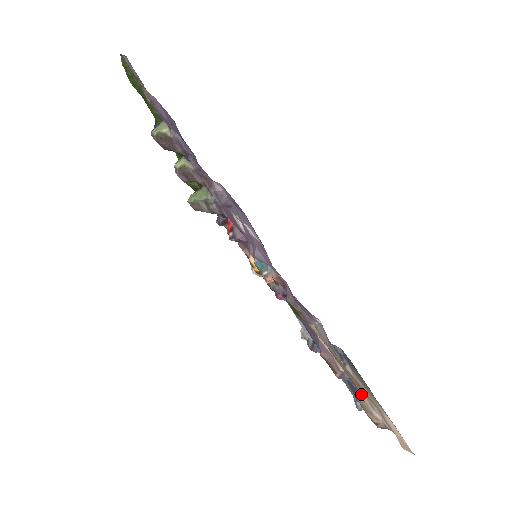
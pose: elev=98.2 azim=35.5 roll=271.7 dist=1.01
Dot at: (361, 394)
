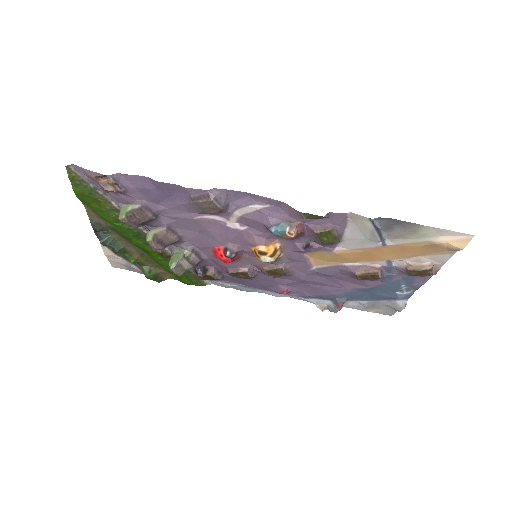
Dot at: (405, 264)
